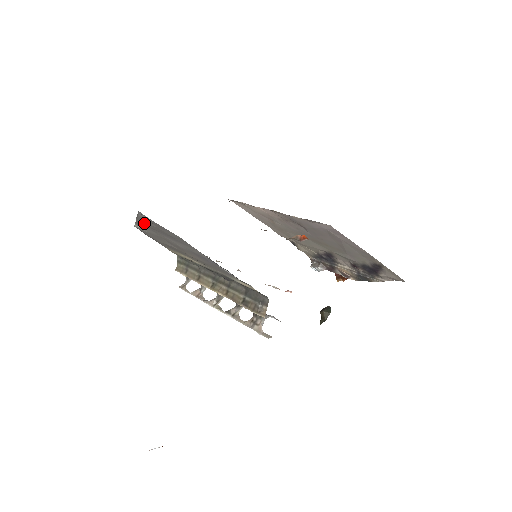
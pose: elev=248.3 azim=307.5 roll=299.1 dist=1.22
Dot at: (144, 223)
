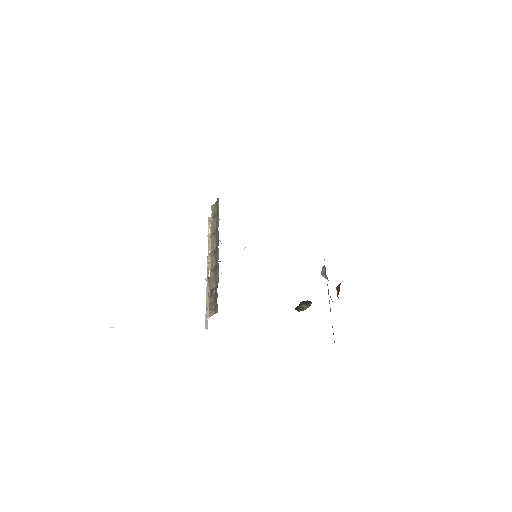
Dot at: occluded
